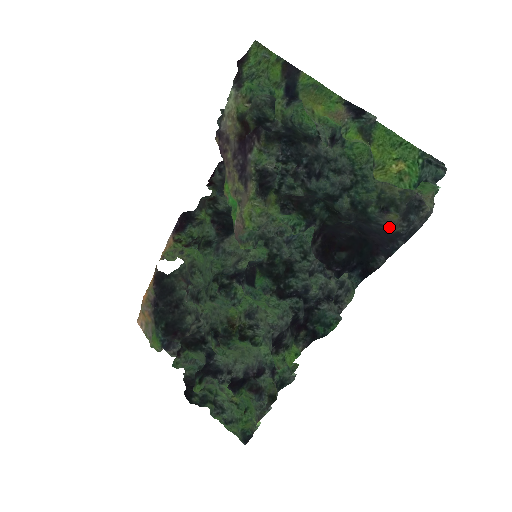
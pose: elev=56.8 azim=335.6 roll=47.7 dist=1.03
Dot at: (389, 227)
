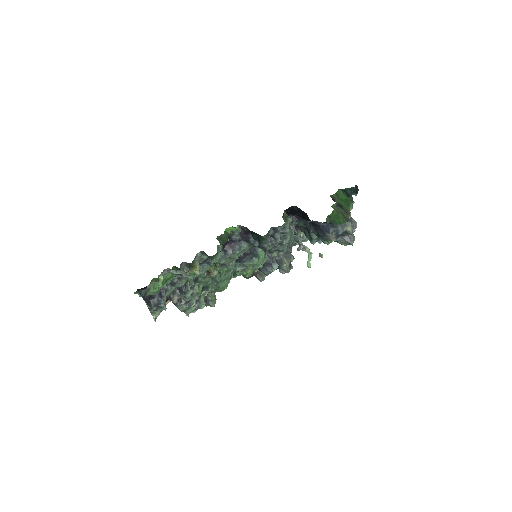
Dot at: (327, 236)
